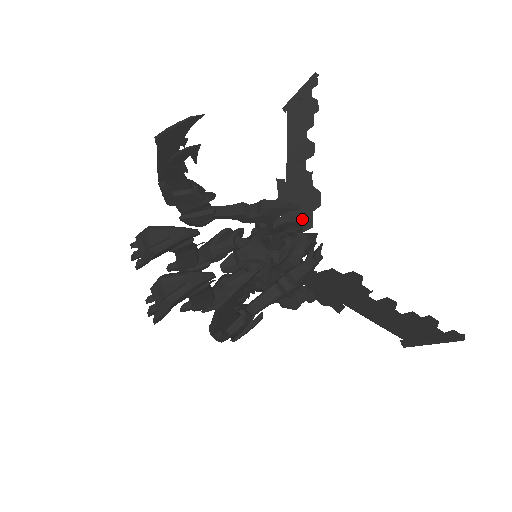
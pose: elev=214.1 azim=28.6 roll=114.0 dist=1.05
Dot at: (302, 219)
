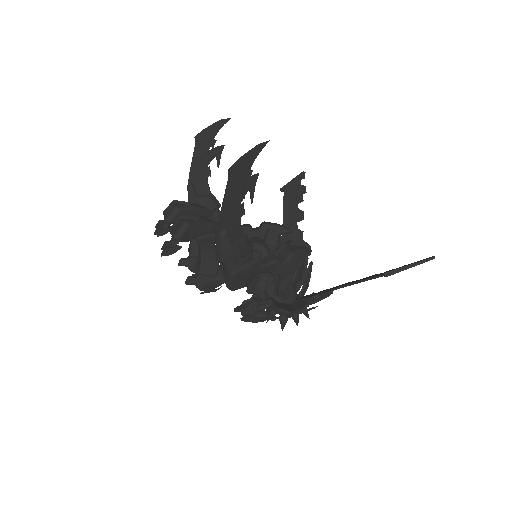
Dot at: occluded
